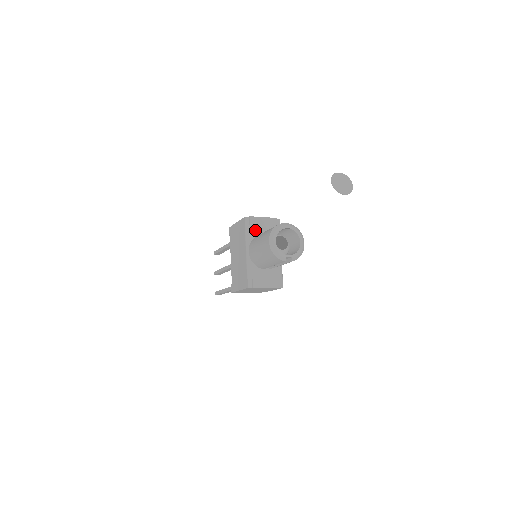
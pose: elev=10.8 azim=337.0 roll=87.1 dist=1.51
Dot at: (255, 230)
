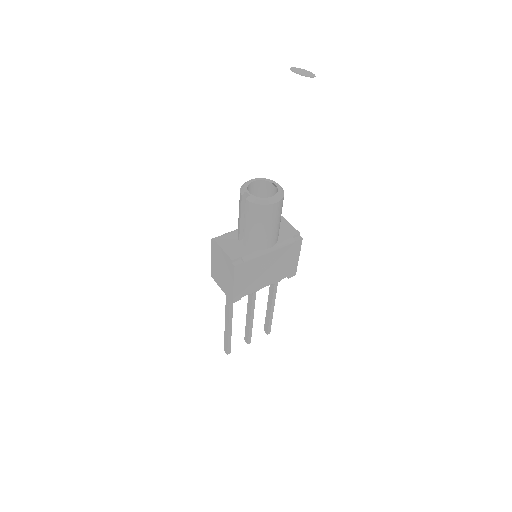
Dot at: occluded
